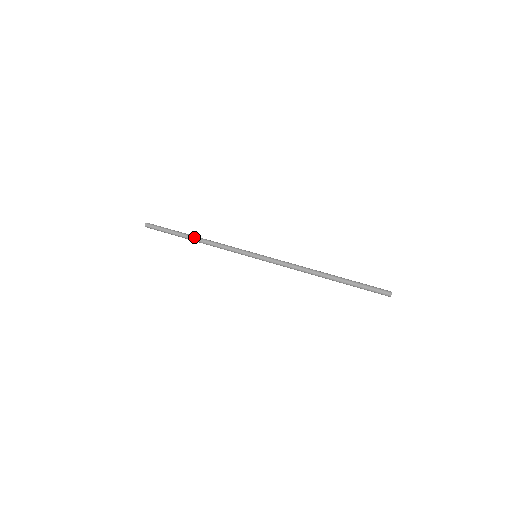
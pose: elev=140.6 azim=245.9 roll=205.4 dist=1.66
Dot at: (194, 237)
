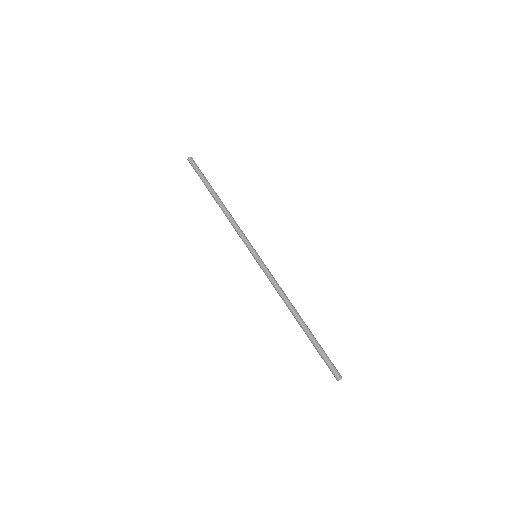
Dot at: (217, 201)
